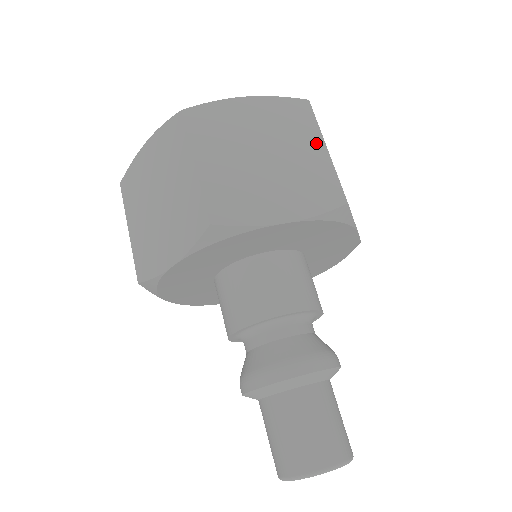
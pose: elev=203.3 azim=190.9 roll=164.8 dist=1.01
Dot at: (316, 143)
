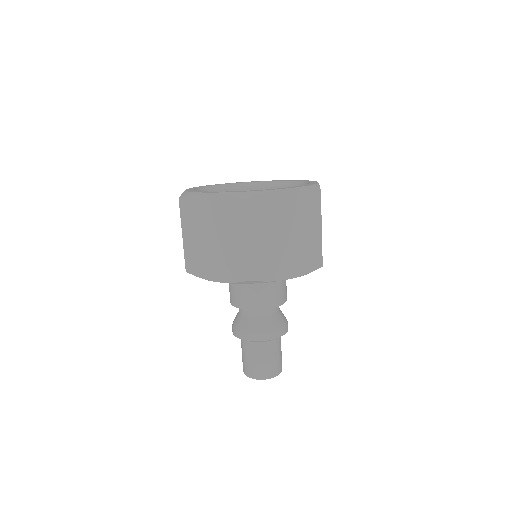
Dot at: (242, 235)
